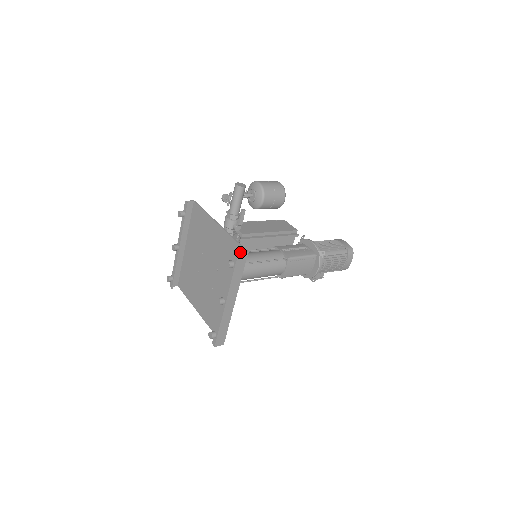
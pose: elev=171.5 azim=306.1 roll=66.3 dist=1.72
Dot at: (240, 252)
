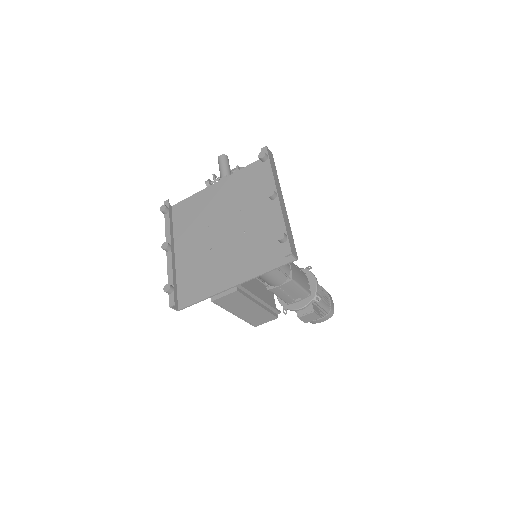
Dot at: (267, 147)
